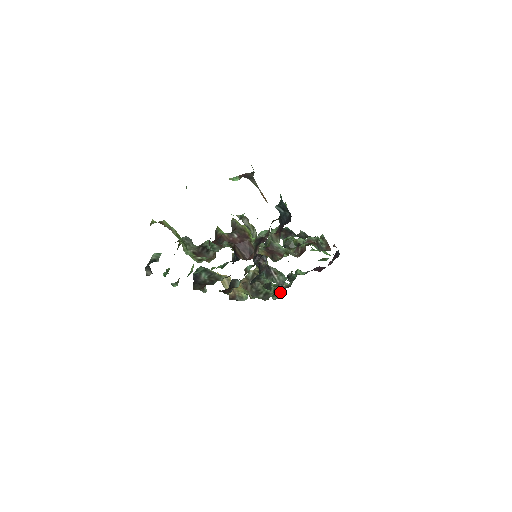
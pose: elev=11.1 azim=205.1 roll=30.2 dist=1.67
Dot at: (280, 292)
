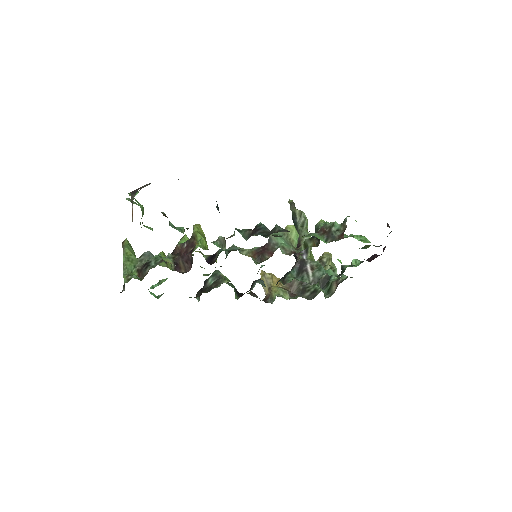
Dot at: (334, 288)
